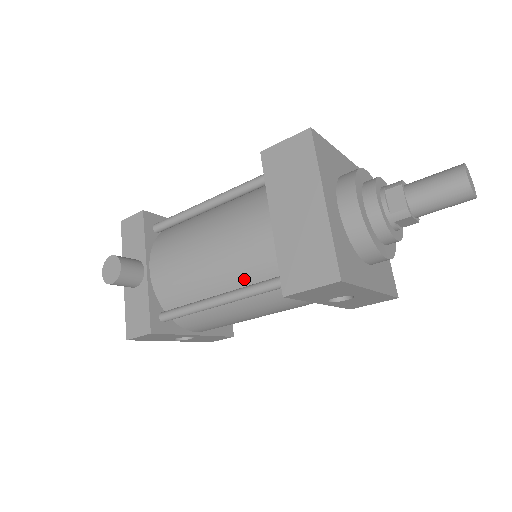
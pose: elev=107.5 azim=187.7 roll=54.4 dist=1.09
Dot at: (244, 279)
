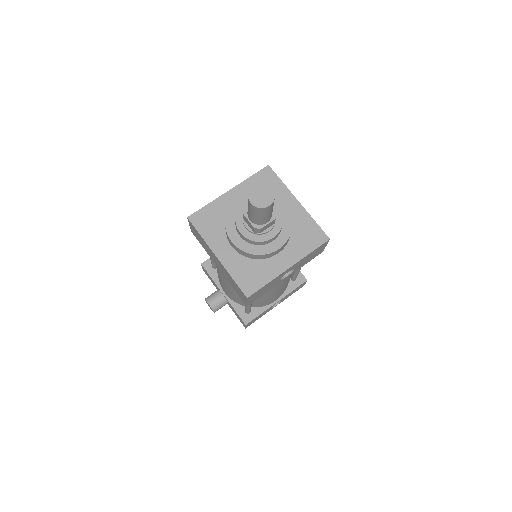
Dot at: occluded
